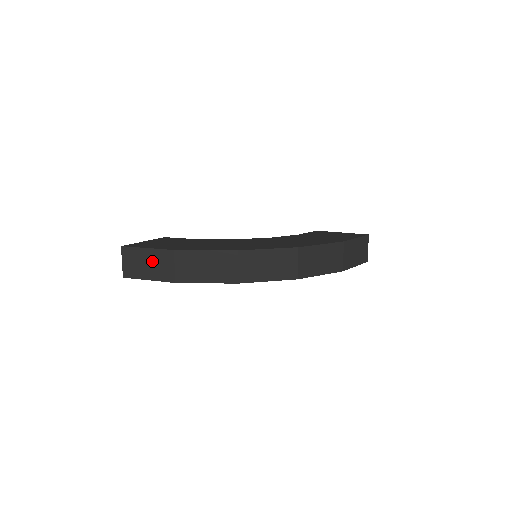
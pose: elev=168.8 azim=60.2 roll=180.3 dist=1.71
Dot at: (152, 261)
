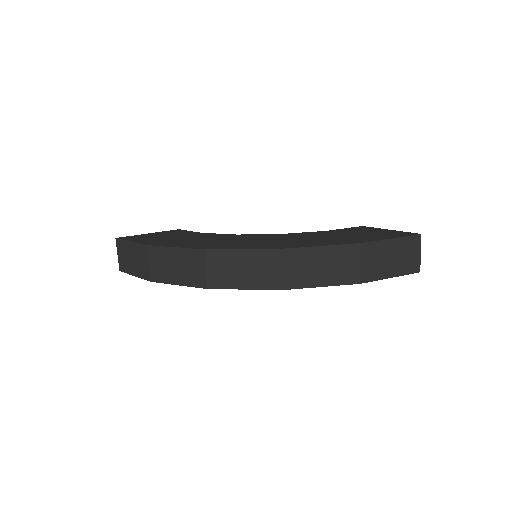
Dot at: (134, 256)
